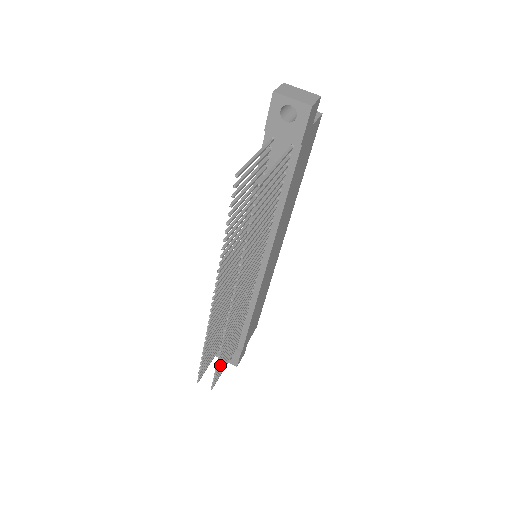
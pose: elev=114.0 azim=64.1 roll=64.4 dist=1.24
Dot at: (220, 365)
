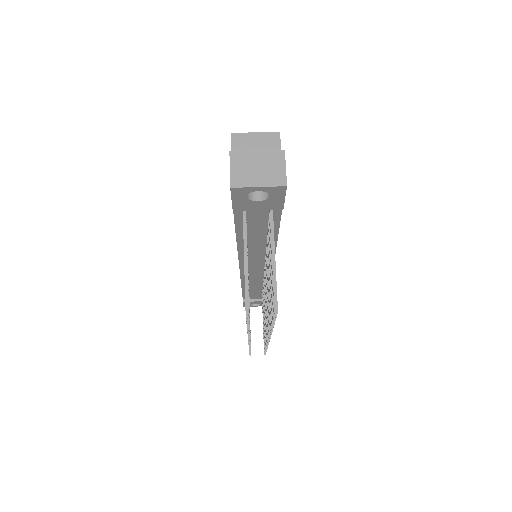
Dot at: occluded
